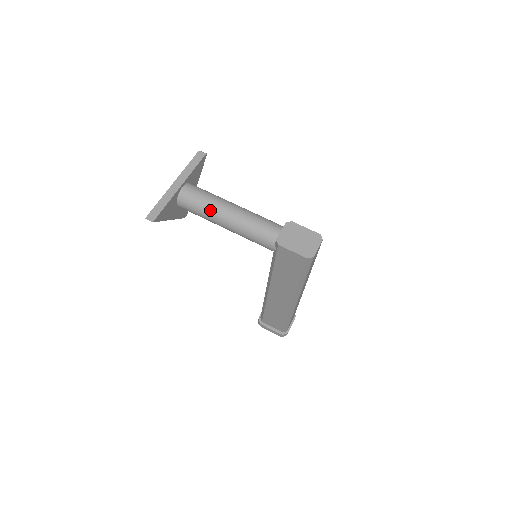
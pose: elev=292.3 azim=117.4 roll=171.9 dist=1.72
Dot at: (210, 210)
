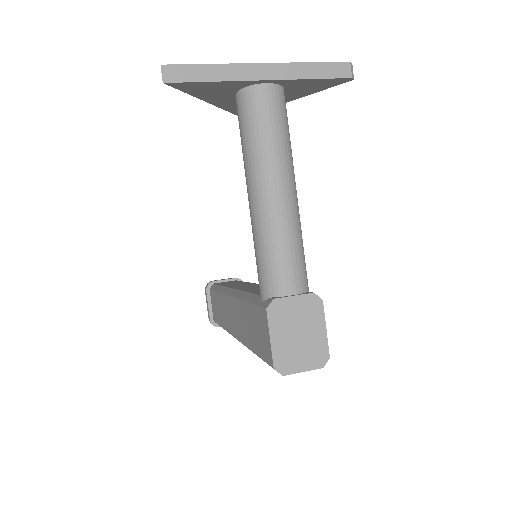
Dot at: (256, 157)
